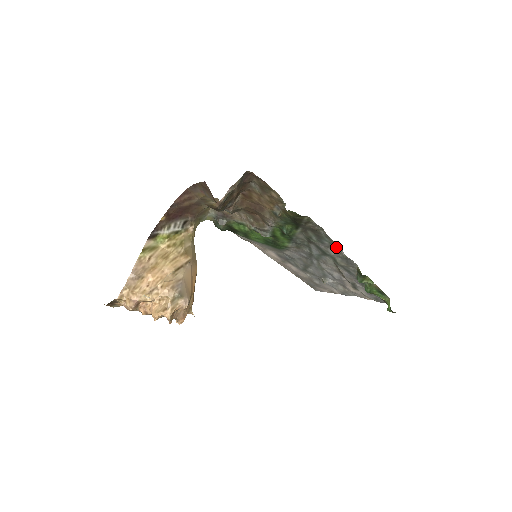
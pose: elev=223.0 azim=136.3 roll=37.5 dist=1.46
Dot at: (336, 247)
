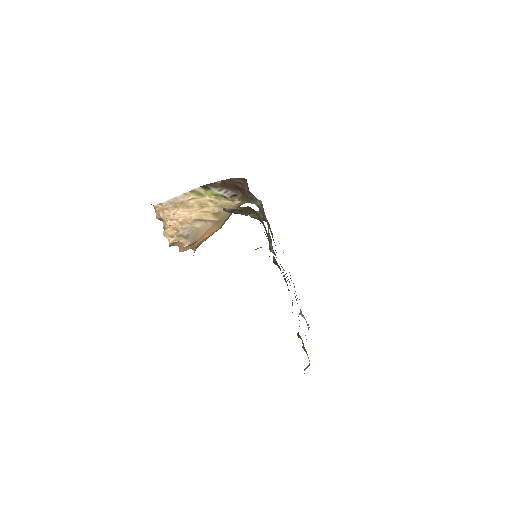
Dot at: occluded
